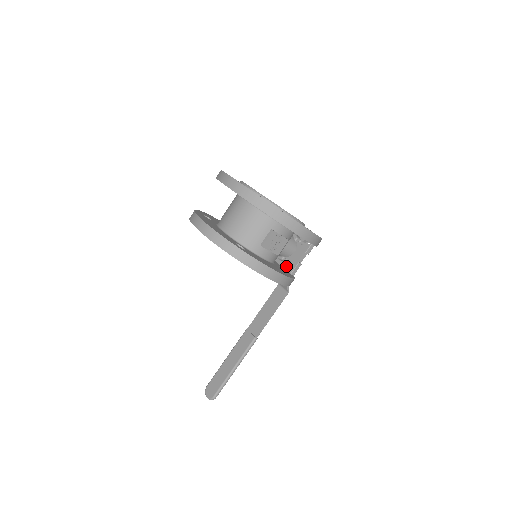
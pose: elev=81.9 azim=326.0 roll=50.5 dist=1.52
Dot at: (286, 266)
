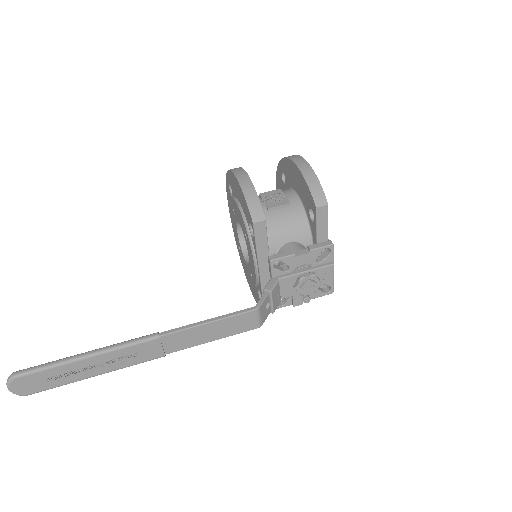
Dot at: (277, 266)
